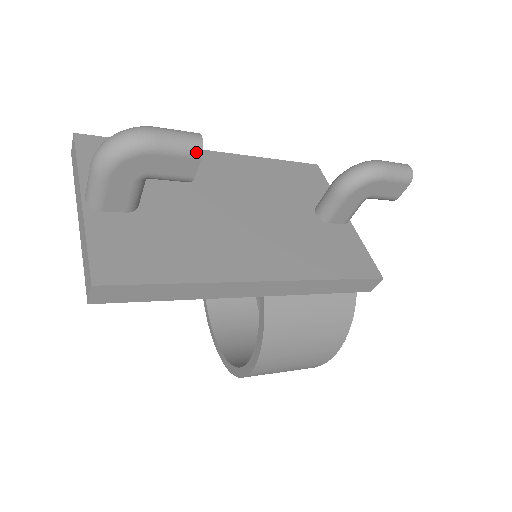
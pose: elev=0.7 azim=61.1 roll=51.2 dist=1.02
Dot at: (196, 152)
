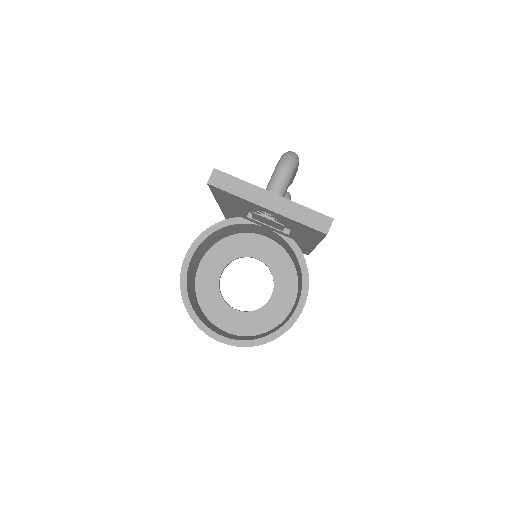
Dot at: occluded
